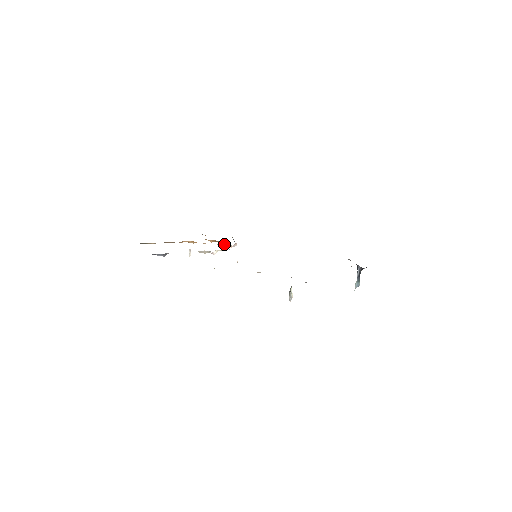
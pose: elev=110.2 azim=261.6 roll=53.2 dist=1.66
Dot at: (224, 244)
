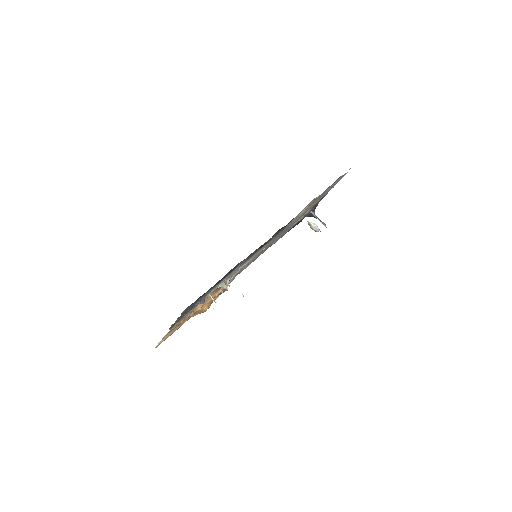
Dot at: (220, 290)
